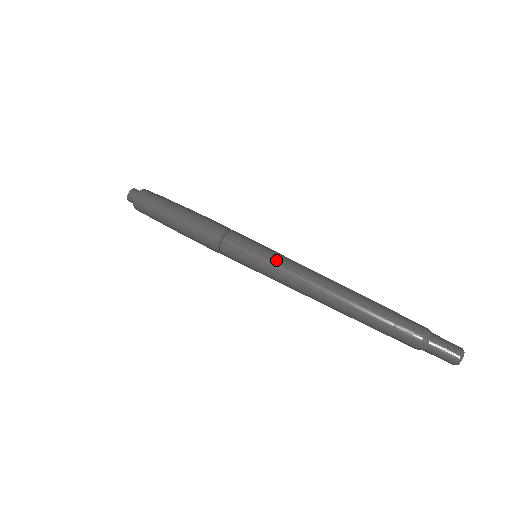
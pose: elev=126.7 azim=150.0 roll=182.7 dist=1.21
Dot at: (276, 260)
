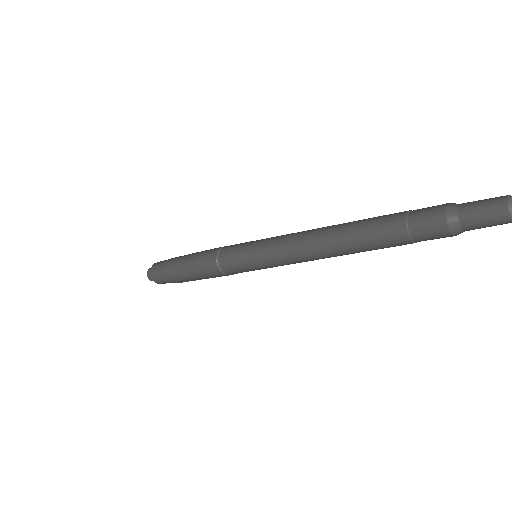
Dot at: (271, 237)
